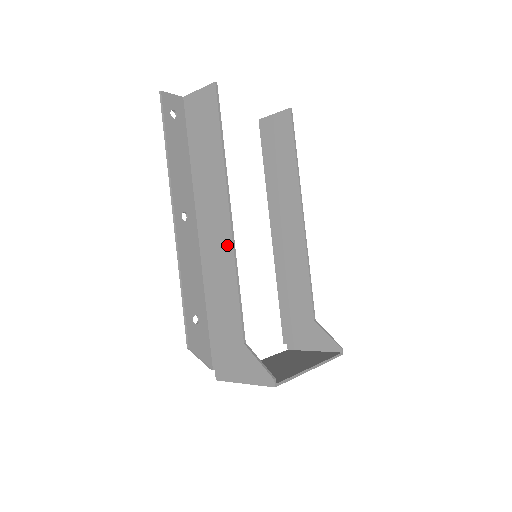
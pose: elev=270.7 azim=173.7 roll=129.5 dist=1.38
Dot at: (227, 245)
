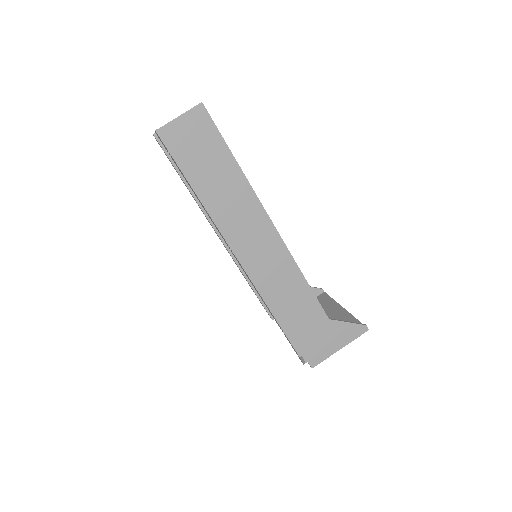
Dot at: (280, 251)
